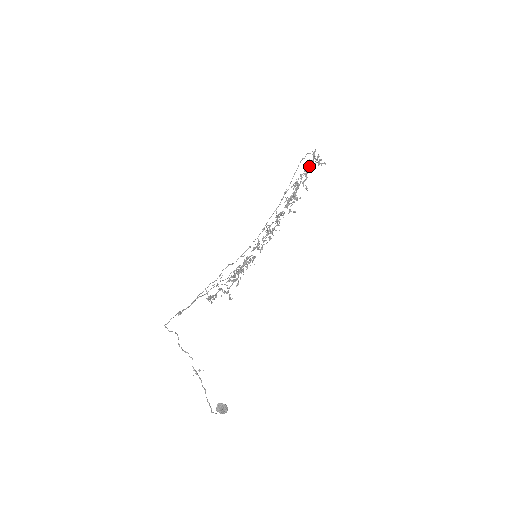
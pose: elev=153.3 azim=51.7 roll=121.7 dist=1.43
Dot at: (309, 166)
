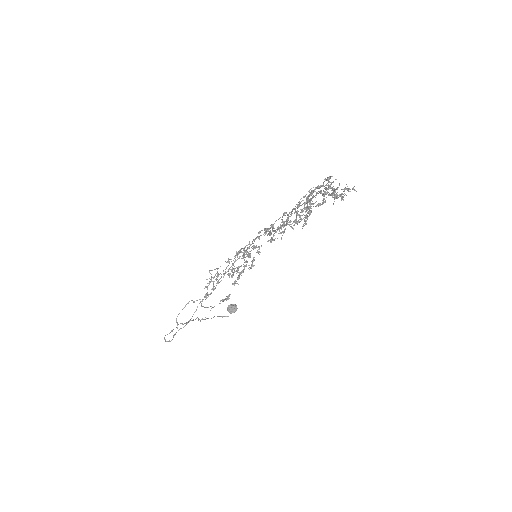
Dot at: (330, 188)
